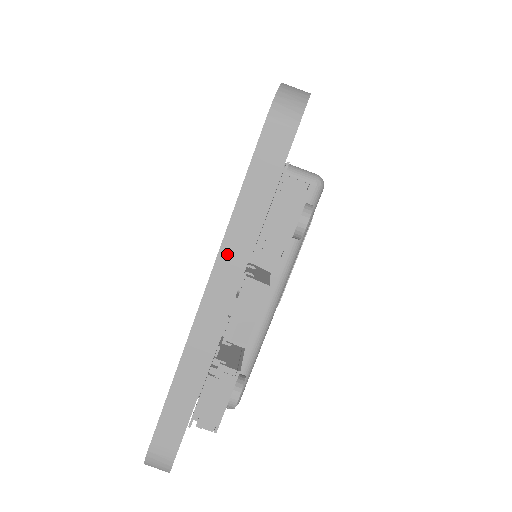
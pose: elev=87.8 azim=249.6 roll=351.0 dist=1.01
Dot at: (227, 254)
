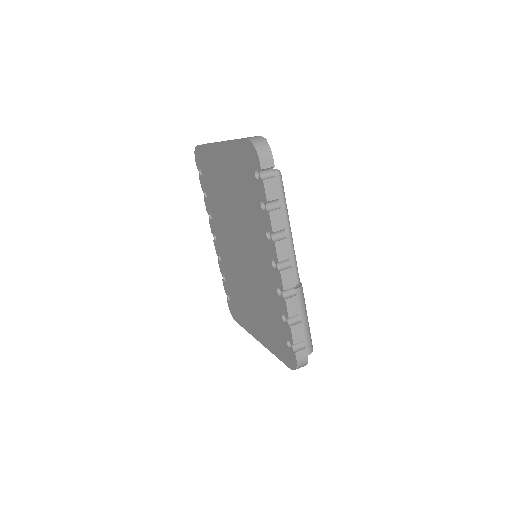
Dot at: occluded
